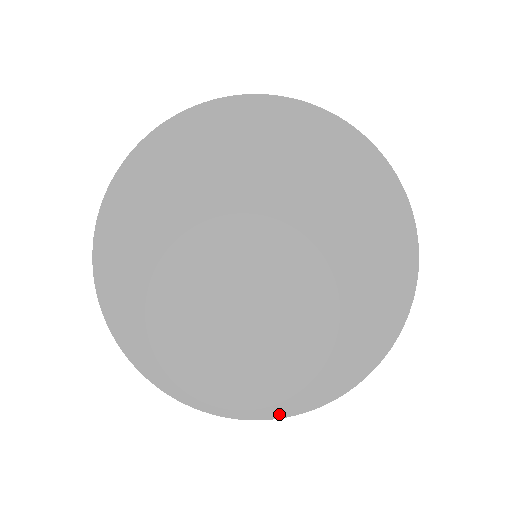
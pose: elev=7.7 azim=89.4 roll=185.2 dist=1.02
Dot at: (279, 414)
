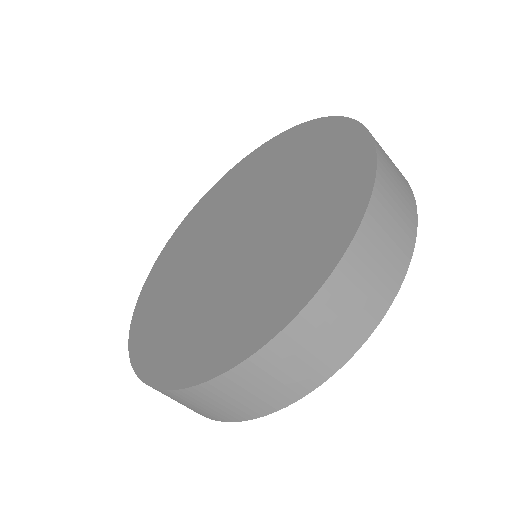
Dot at: (202, 378)
